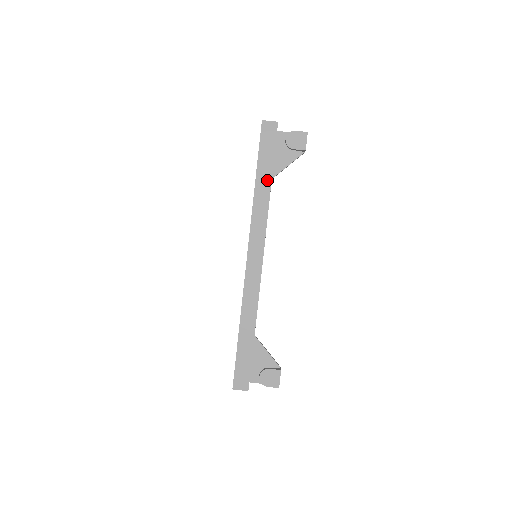
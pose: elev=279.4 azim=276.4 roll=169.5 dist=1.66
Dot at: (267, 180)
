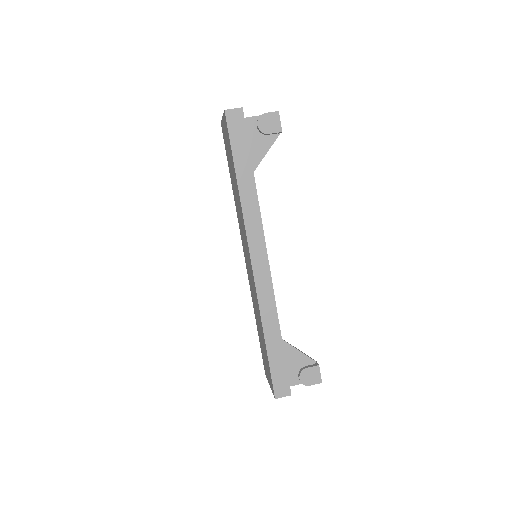
Dot at: (249, 175)
